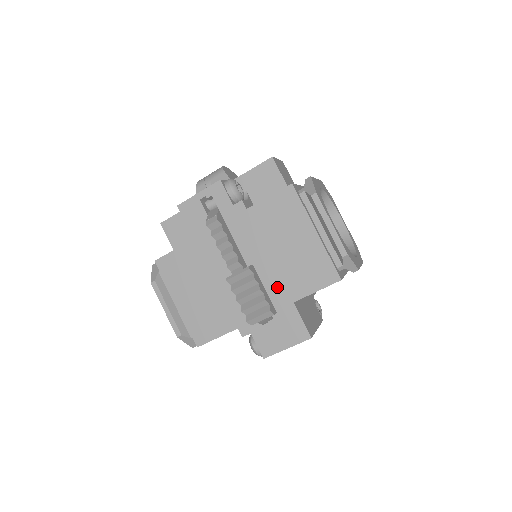
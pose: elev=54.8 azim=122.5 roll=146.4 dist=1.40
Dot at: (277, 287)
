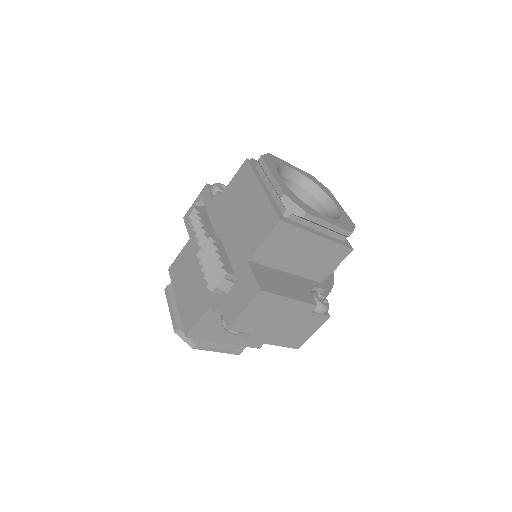
Dot at: (237, 252)
